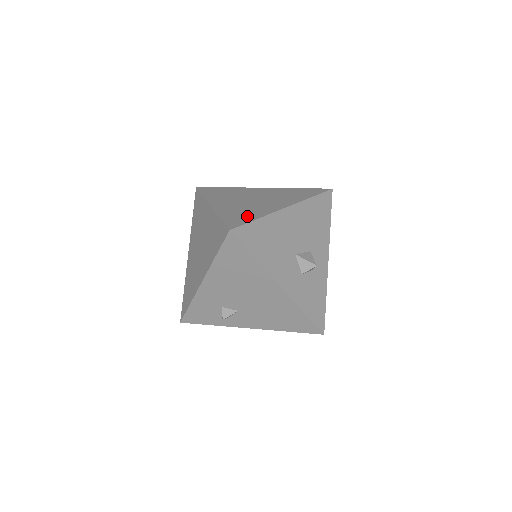
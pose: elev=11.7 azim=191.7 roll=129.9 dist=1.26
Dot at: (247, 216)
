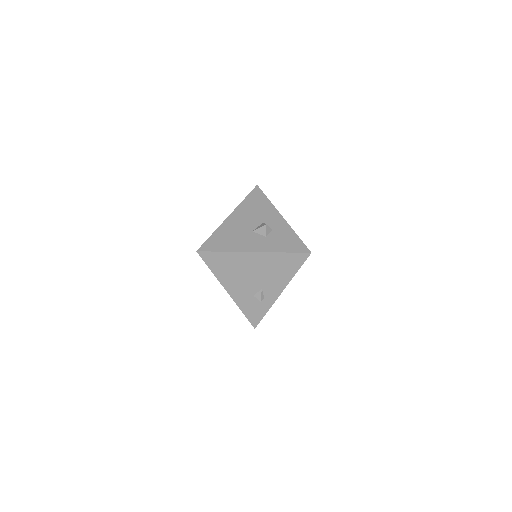
Dot at: occluded
